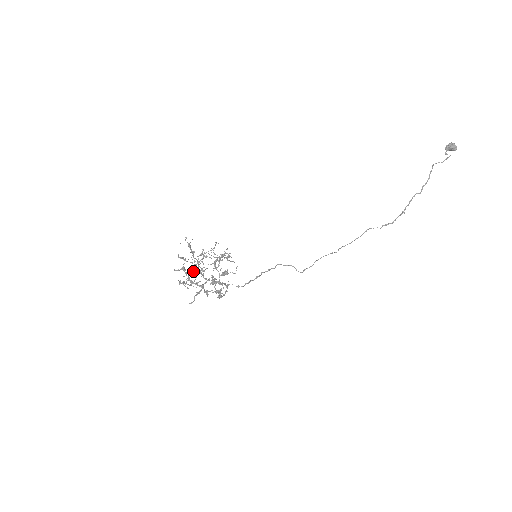
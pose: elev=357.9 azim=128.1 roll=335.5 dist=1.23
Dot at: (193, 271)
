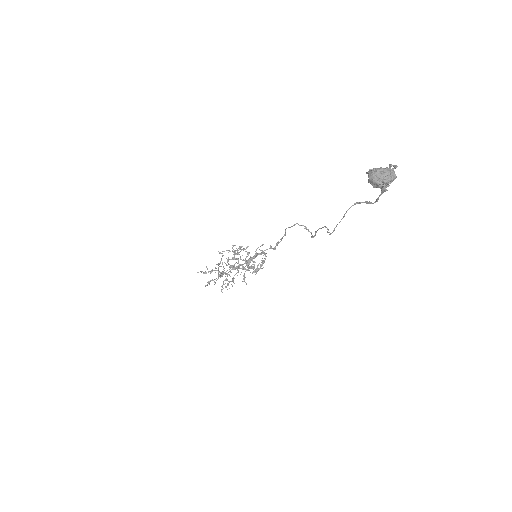
Dot at: occluded
